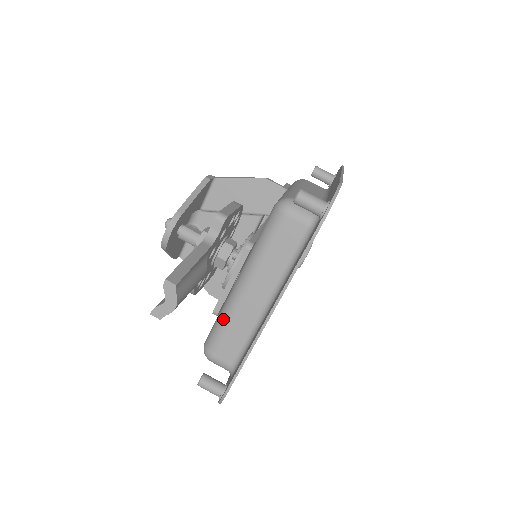
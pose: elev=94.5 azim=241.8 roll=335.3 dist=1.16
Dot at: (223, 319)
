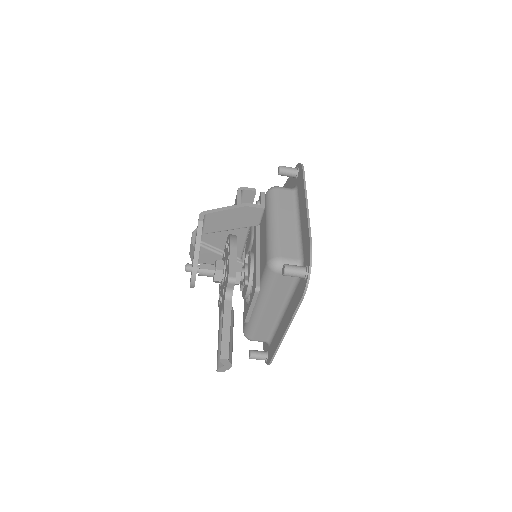
Dot at: (252, 323)
